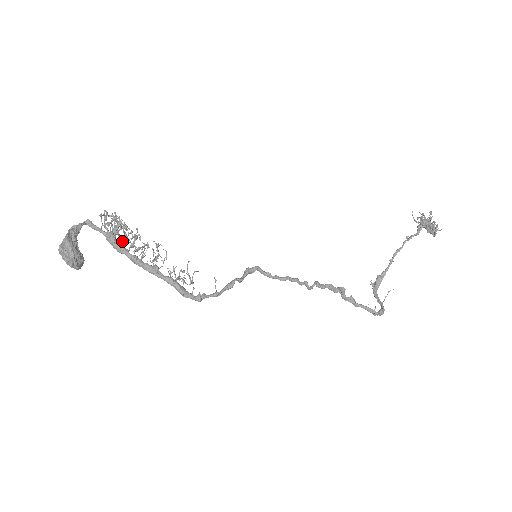
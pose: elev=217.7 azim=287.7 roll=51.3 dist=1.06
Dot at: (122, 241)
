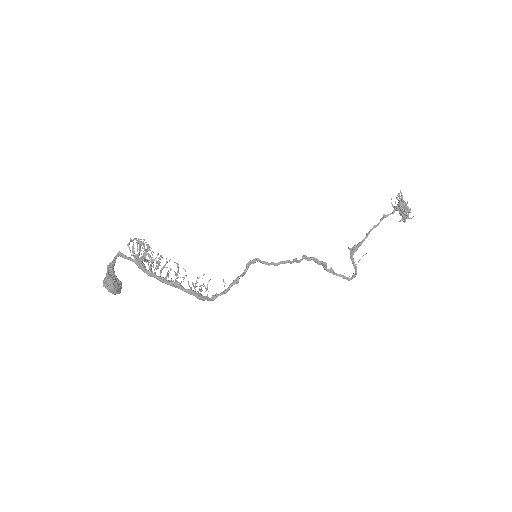
Dot at: (150, 269)
